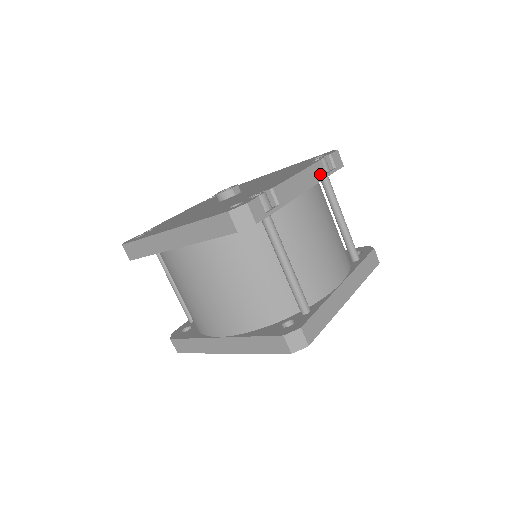
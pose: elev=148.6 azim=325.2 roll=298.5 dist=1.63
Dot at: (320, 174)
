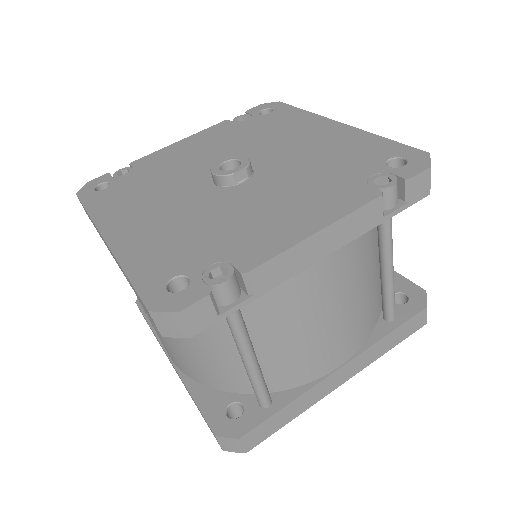
Dot at: (368, 221)
